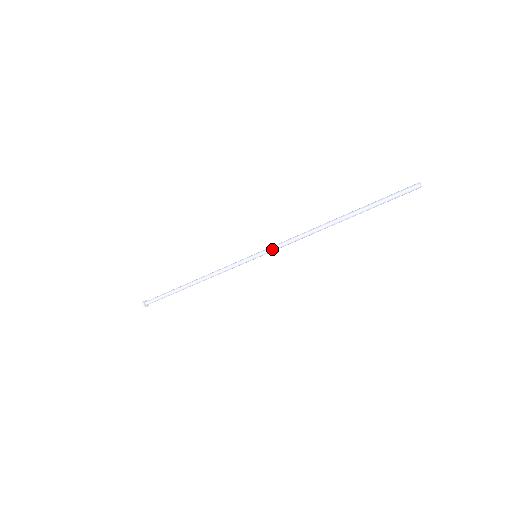
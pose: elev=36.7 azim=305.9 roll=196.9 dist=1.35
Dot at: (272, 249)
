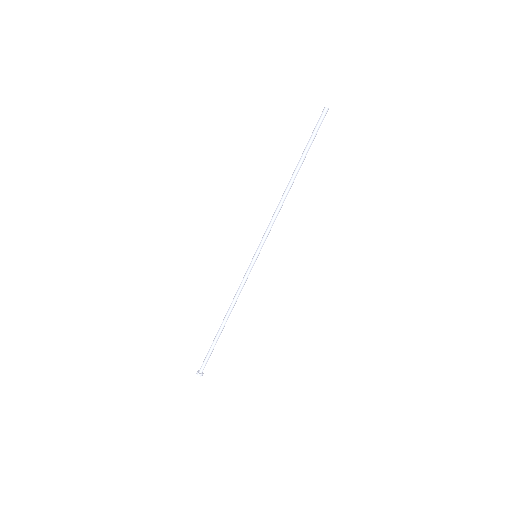
Dot at: (262, 239)
